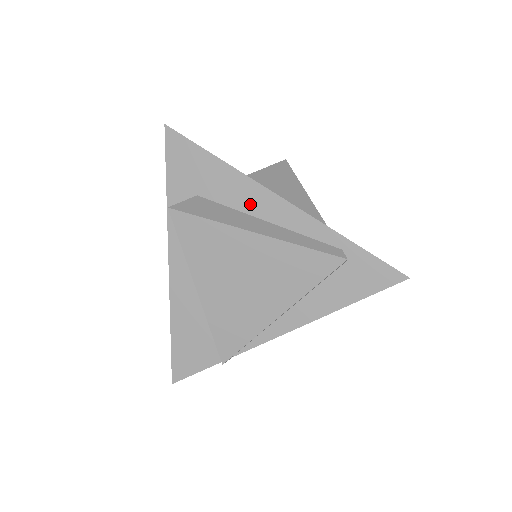
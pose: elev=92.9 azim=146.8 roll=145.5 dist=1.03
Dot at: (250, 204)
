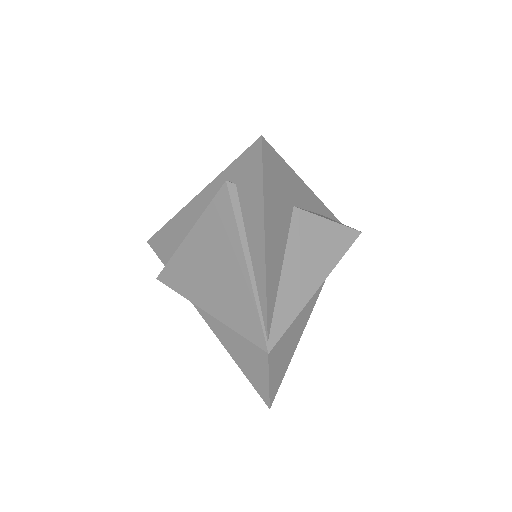
Dot at: (189, 226)
